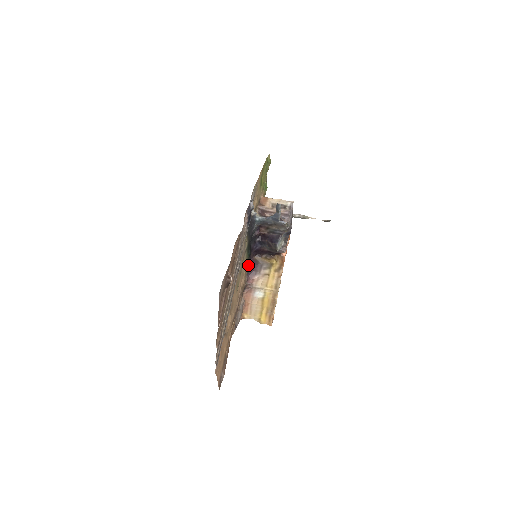
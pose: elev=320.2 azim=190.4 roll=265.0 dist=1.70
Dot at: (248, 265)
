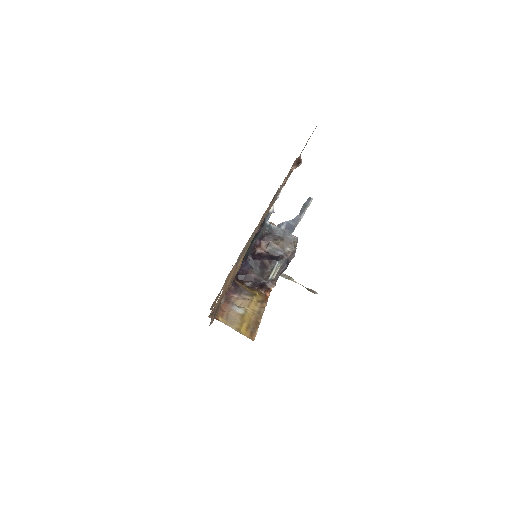
Dot at: occluded
